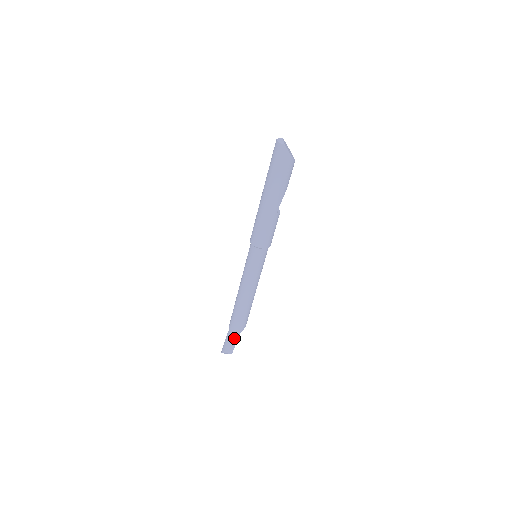
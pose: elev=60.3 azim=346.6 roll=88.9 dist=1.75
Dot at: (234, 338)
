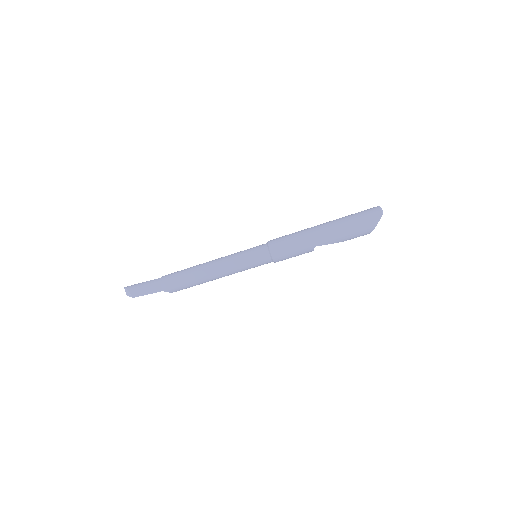
Dot at: (153, 289)
